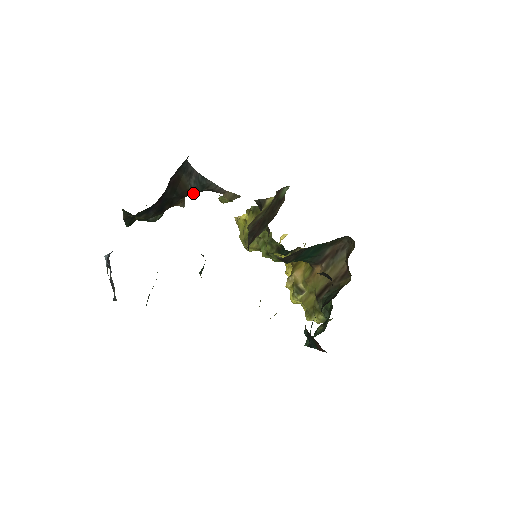
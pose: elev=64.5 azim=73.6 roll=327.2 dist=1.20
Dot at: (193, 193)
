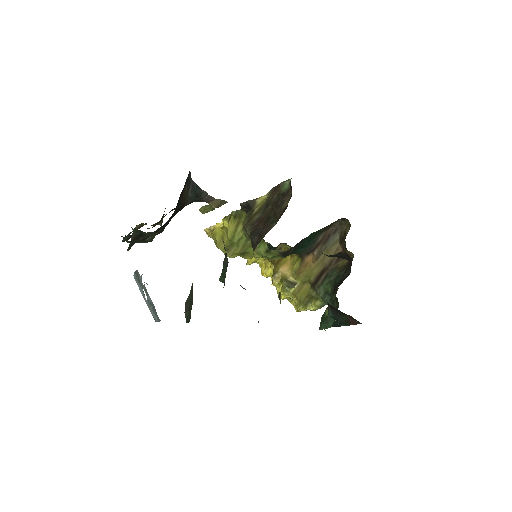
Dot at: occluded
